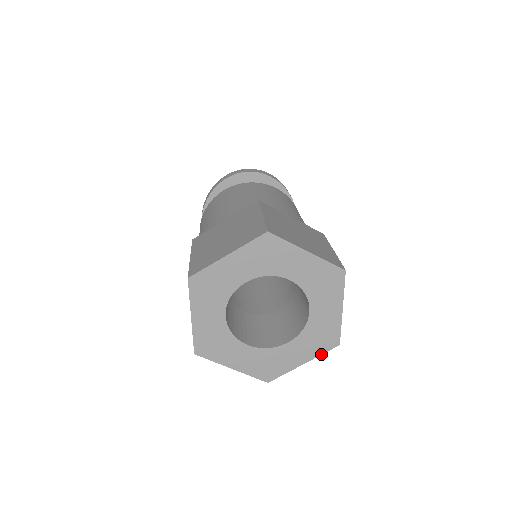
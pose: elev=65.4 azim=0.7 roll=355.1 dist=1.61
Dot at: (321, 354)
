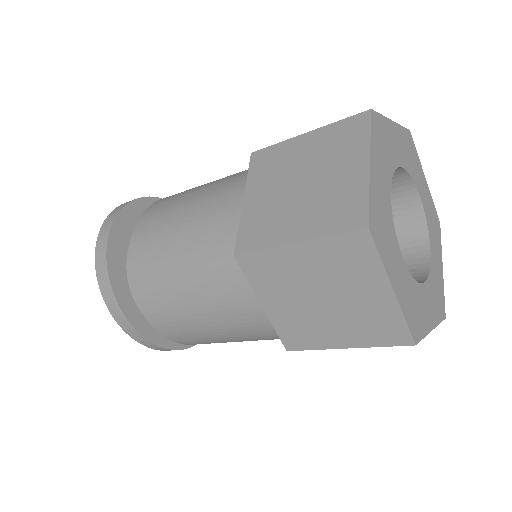
Dot at: occluded
